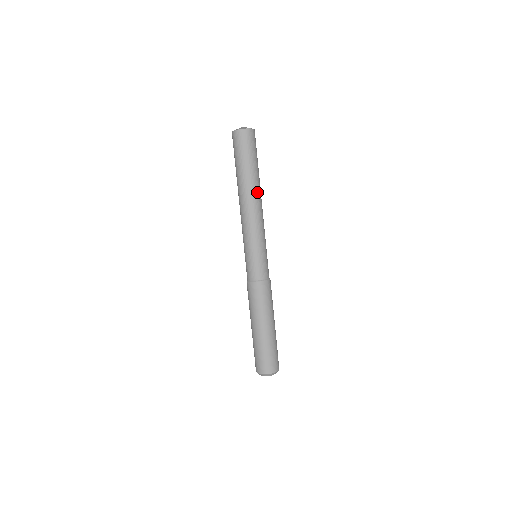
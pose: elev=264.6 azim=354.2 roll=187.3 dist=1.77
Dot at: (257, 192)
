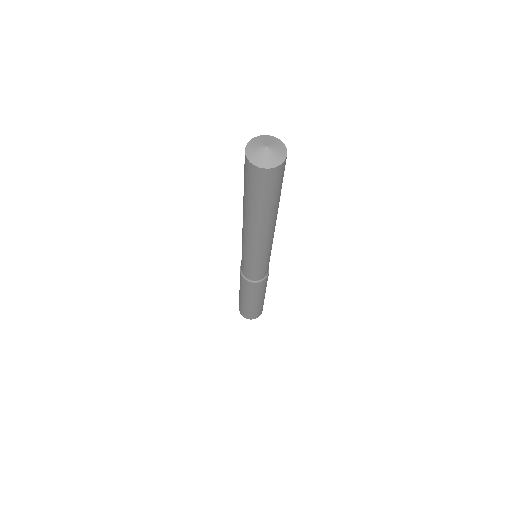
Dot at: (275, 220)
